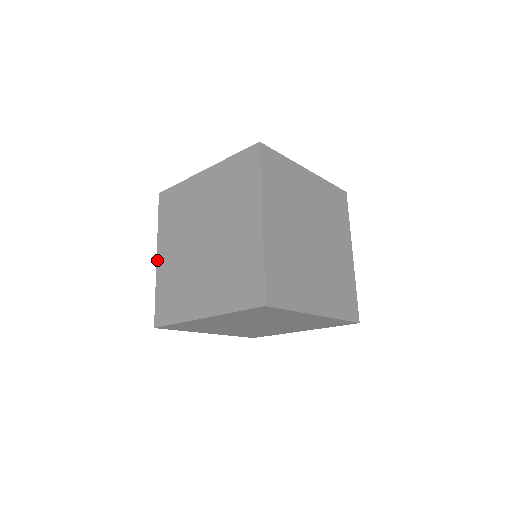
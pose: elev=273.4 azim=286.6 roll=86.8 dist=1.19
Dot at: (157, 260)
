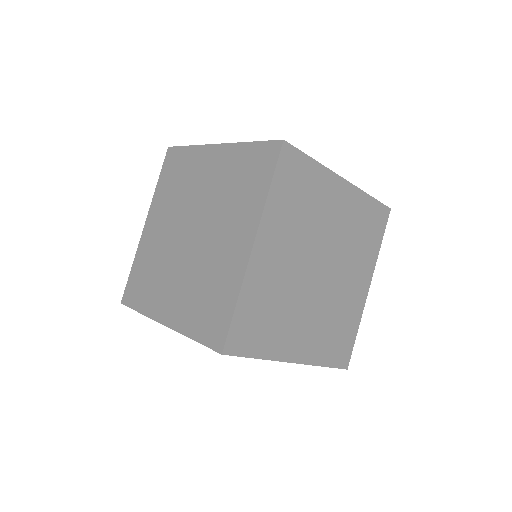
Dot at: (165, 324)
